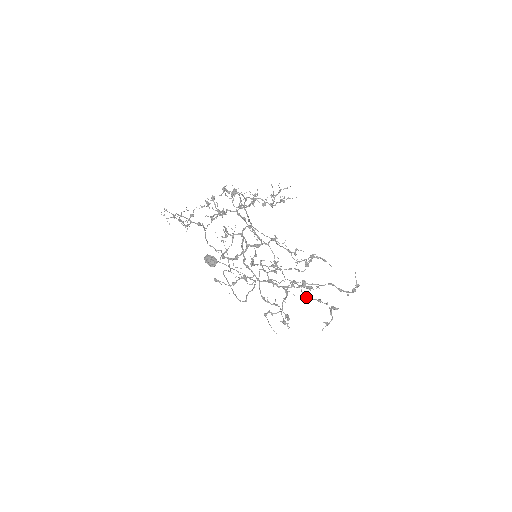
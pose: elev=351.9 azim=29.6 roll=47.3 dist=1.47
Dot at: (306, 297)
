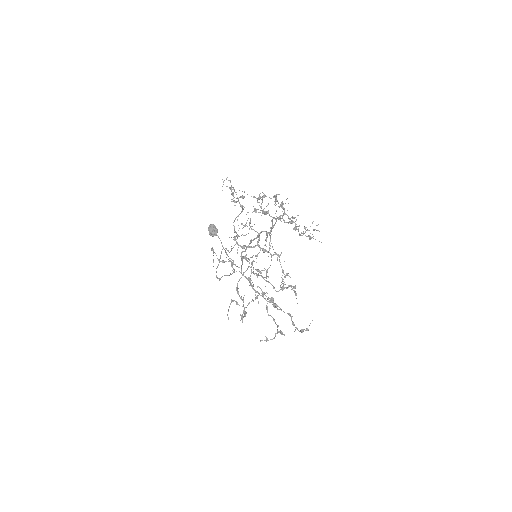
Dot at: (267, 310)
